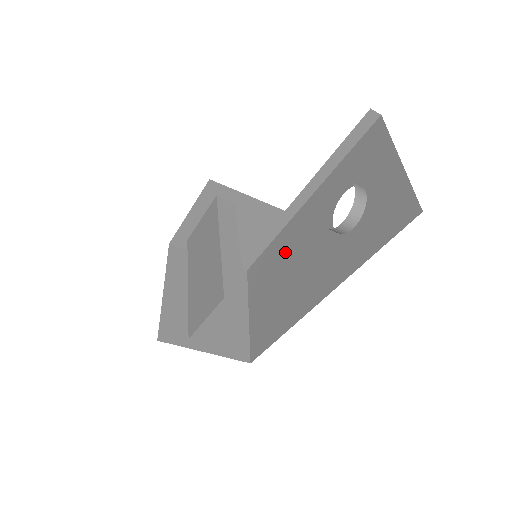
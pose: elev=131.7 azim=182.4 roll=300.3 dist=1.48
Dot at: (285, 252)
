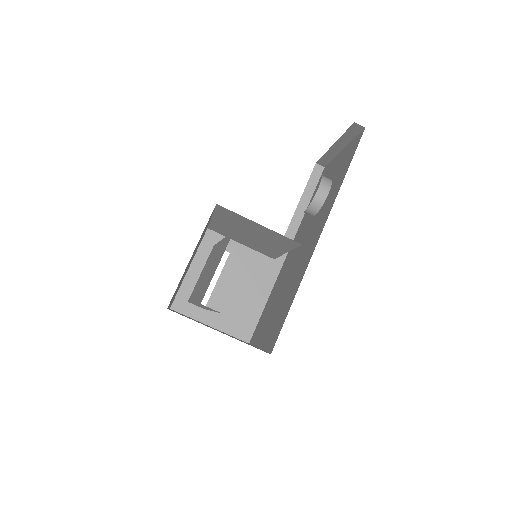
Dot at: (282, 279)
